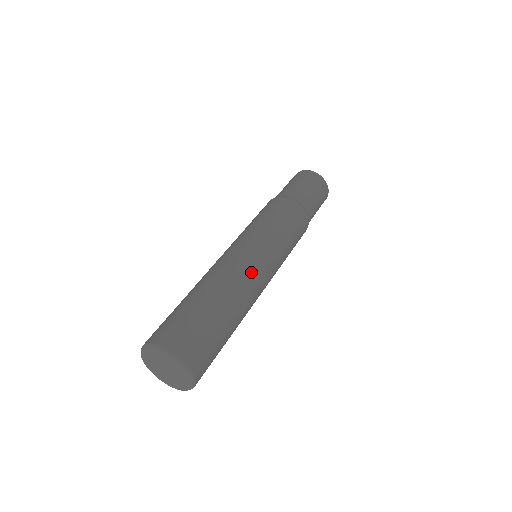
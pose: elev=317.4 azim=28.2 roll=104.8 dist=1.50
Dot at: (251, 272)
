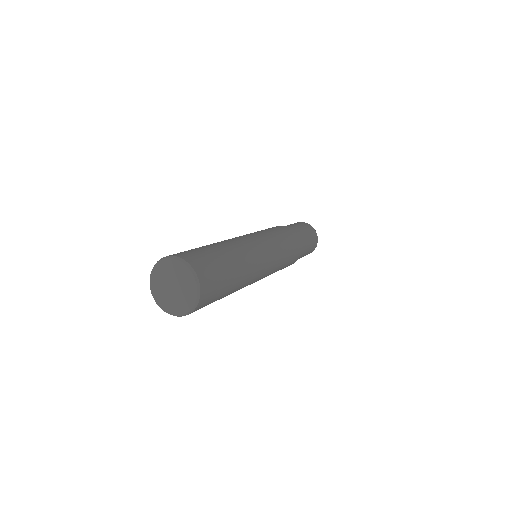
Dot at: (260, 264)
